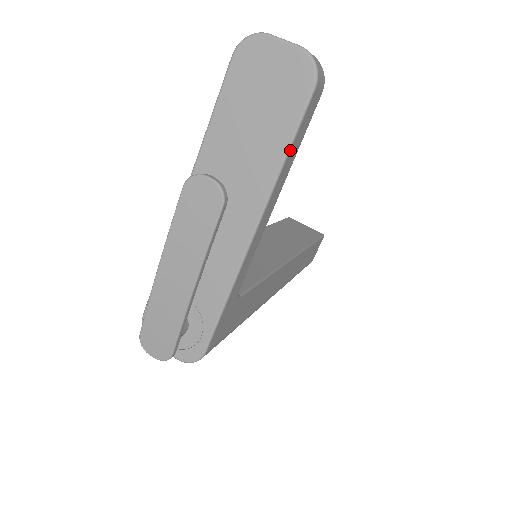
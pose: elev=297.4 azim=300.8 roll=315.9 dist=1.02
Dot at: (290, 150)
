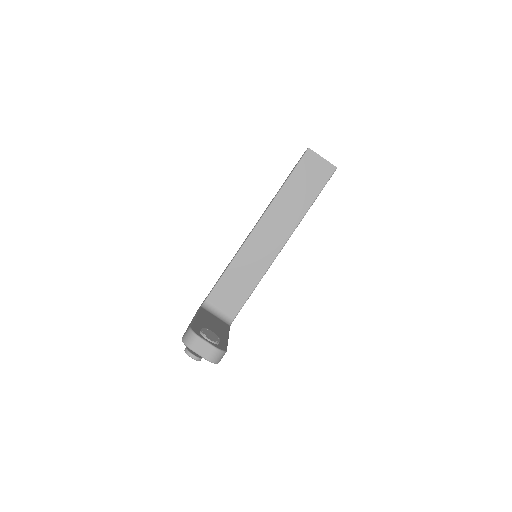
Dot at: occluded
